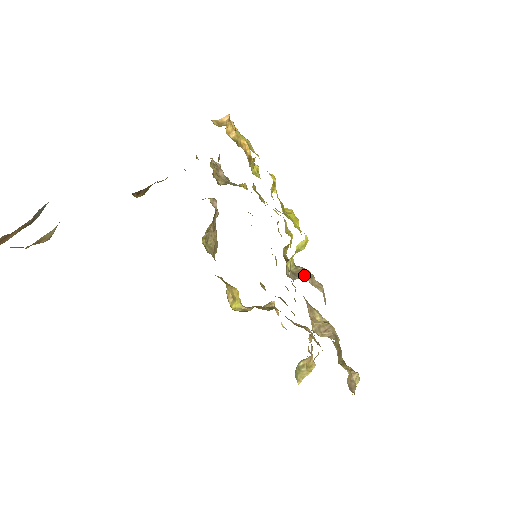
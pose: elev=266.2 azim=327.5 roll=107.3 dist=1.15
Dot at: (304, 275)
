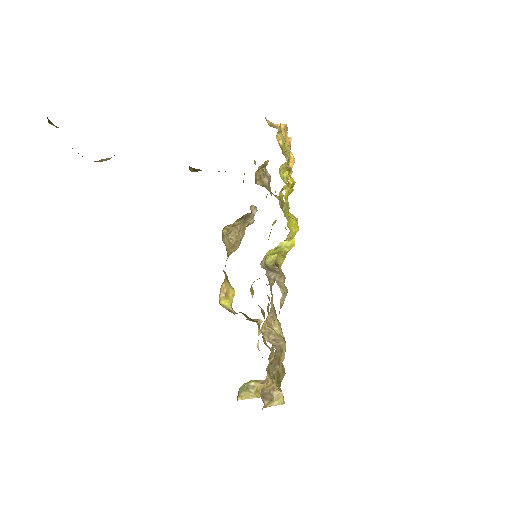
Dot at: (275, 271)
